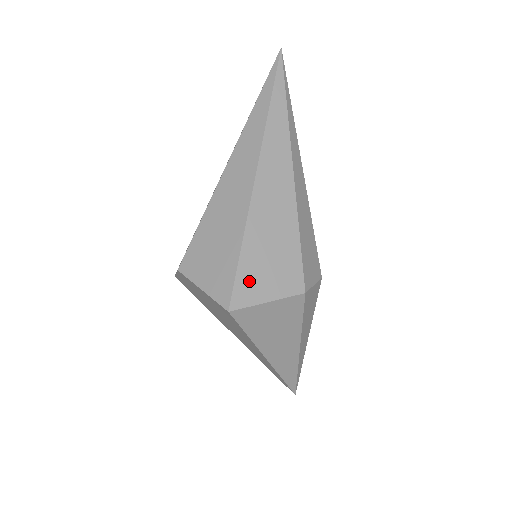
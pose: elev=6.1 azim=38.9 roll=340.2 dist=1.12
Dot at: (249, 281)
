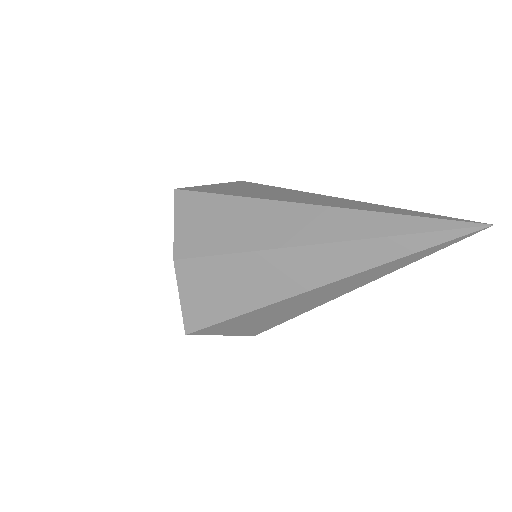
Dot at: (221, 328)
